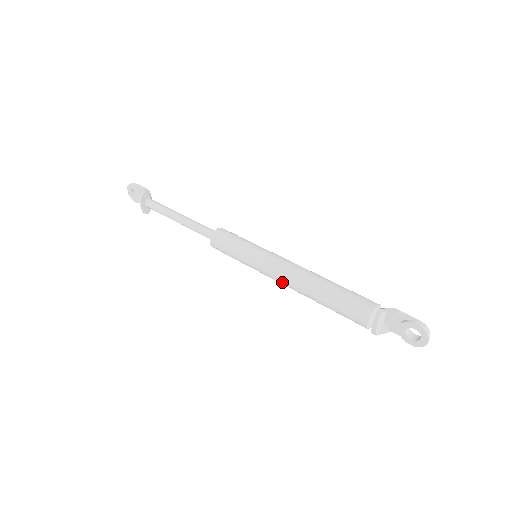
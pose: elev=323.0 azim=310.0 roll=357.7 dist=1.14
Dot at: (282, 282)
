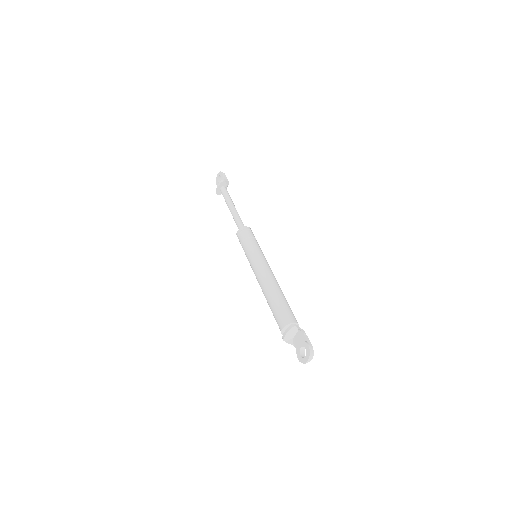
Dot at: (257, 278)
